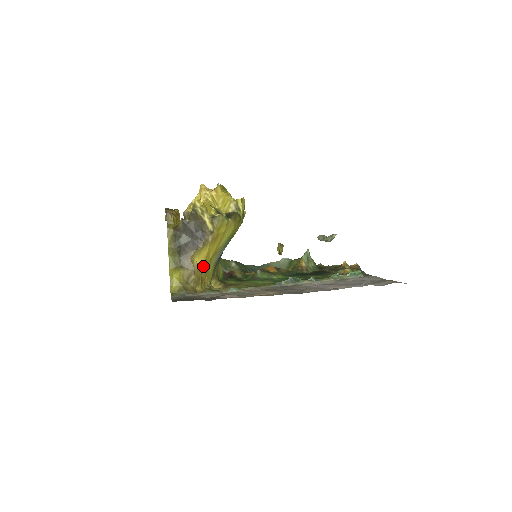
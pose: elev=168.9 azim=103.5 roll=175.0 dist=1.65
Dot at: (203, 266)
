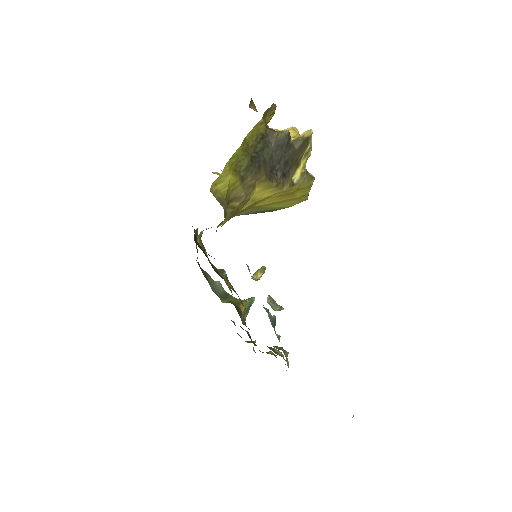
Dot at: (248, 205)
